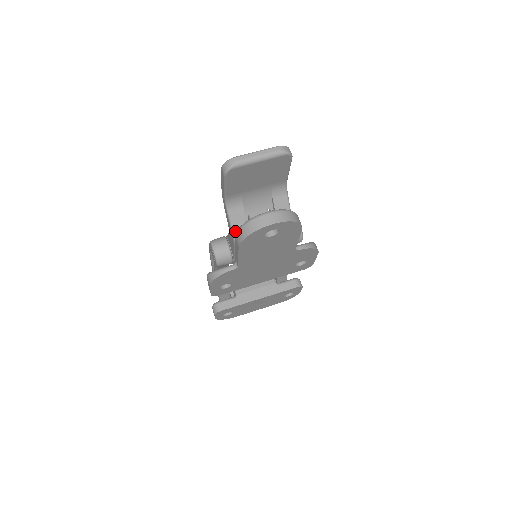
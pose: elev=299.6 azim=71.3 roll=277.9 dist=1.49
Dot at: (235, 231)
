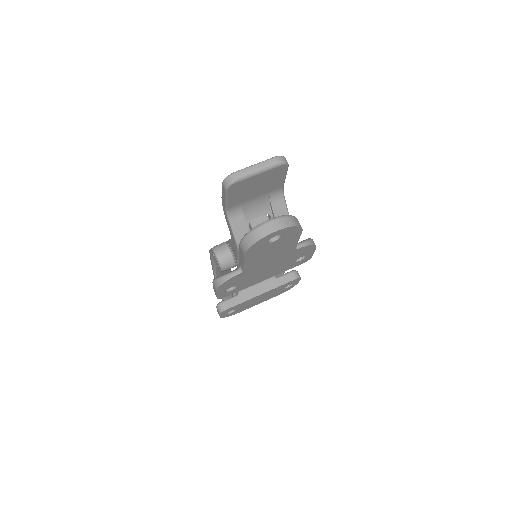
Dot at: (238, 239)
